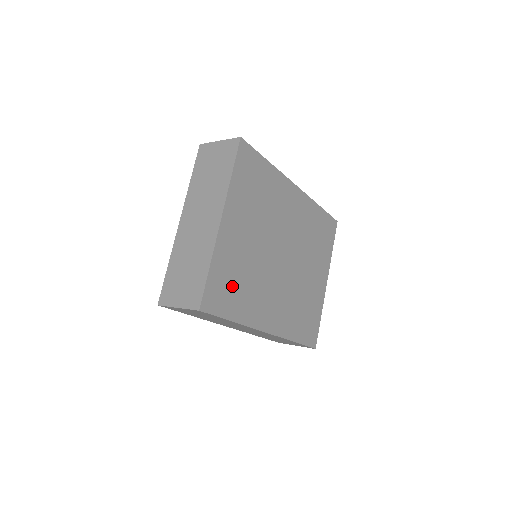
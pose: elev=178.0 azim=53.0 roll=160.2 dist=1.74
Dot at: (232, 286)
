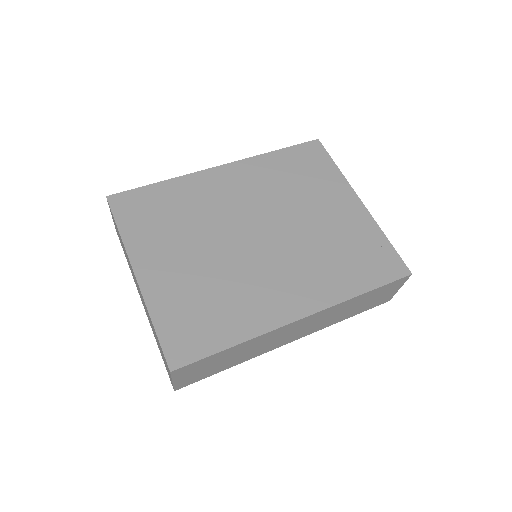
Dot at: (201, 317)
